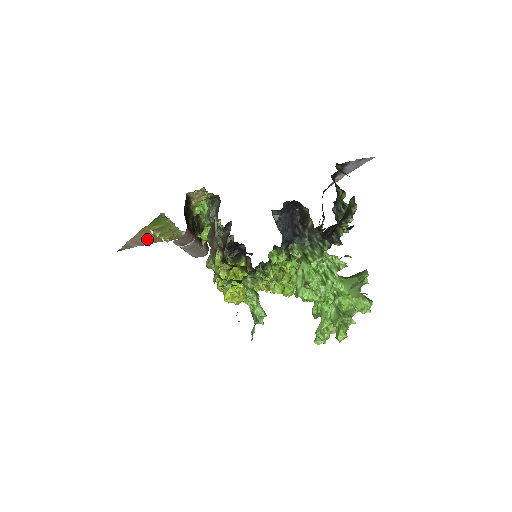
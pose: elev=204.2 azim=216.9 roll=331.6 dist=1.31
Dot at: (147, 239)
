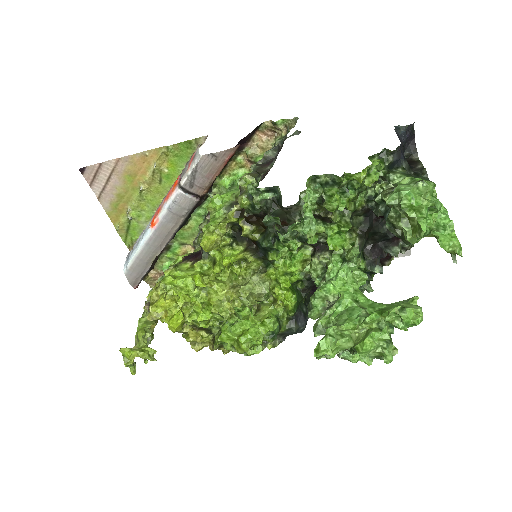
Dot at: (121, 188)
